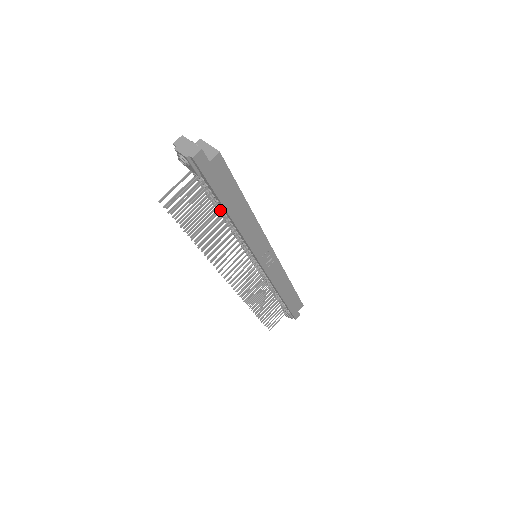
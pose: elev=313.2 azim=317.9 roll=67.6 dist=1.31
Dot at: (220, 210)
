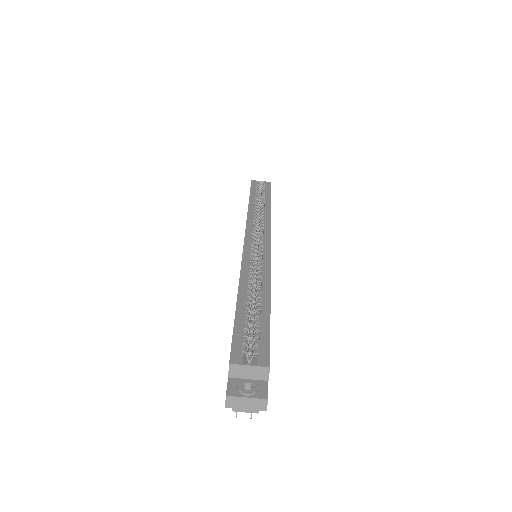
Dot at: occluded
